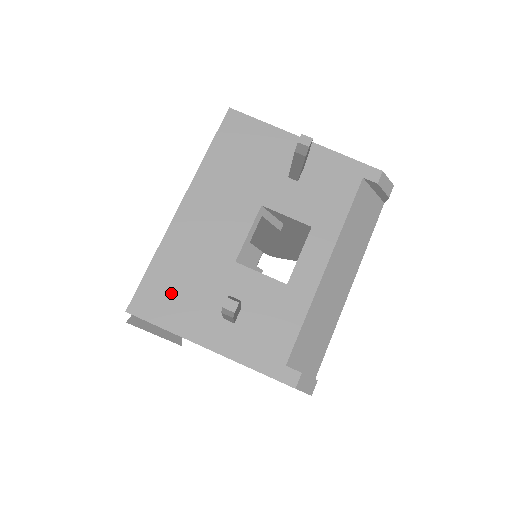
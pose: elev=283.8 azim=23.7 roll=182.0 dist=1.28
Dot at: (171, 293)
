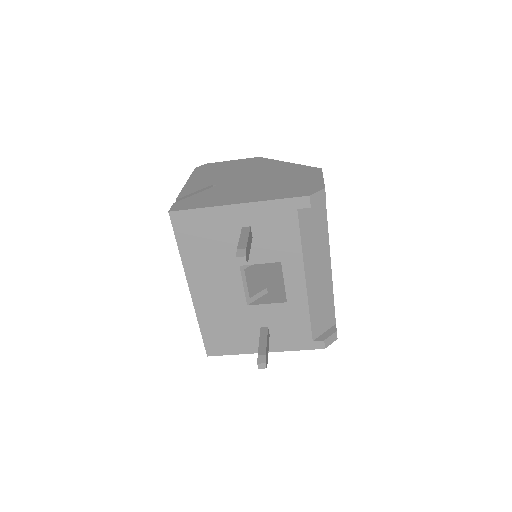
Dot at: (223, 338)
